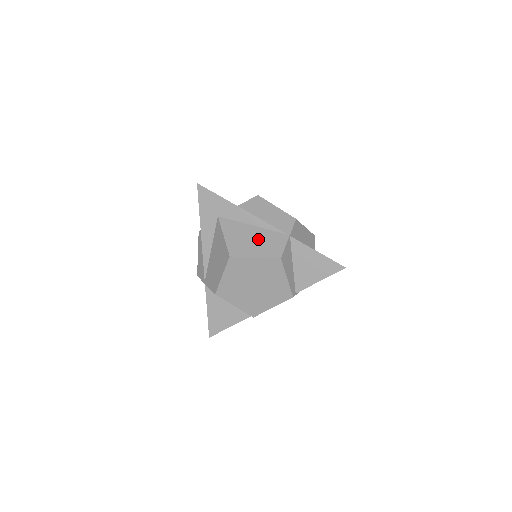
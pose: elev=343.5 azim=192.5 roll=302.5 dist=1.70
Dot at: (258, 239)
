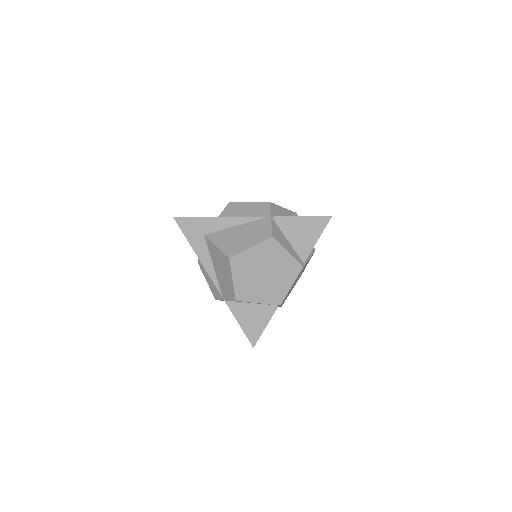
Dot at: (246, 233)
